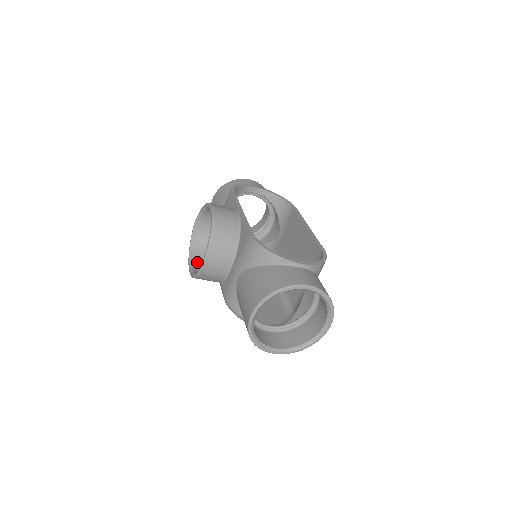
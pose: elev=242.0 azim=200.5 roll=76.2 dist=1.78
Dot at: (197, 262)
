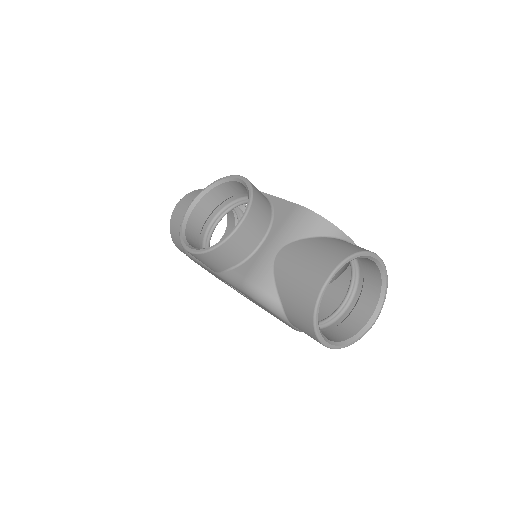
Dot at: (193, 245)
